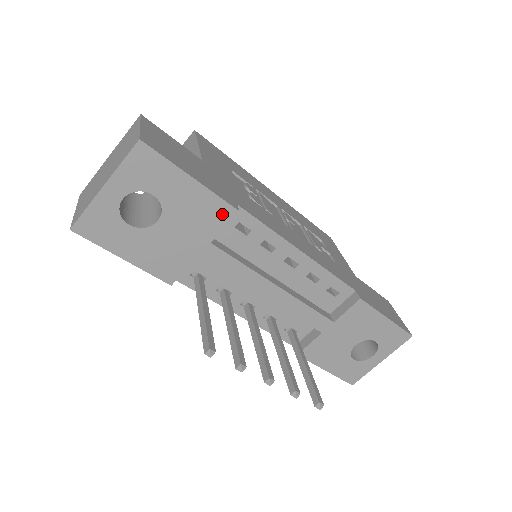
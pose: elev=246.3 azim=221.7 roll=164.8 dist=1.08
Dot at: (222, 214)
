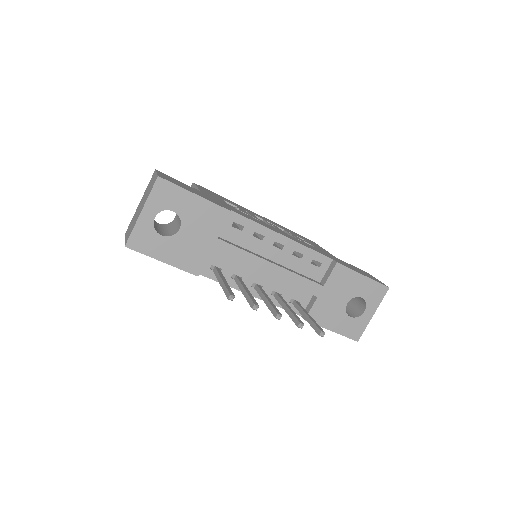
Dot at: (220, 216)
